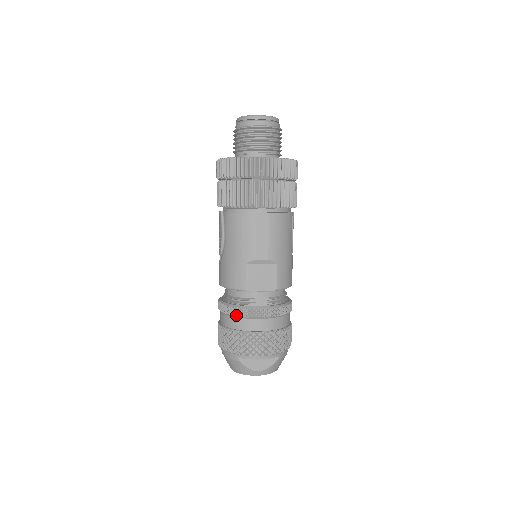
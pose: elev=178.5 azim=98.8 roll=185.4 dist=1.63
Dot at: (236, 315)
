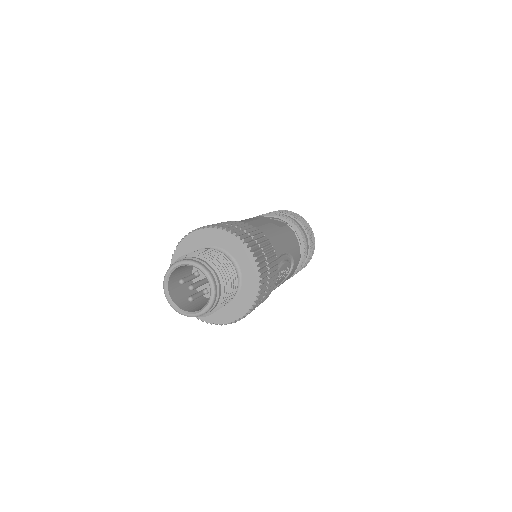
Dot at: occluded
